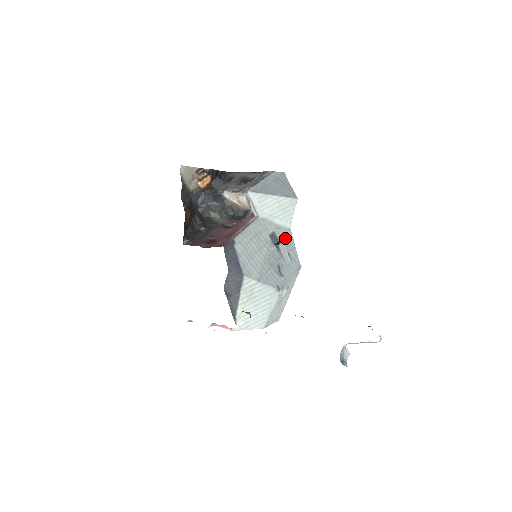
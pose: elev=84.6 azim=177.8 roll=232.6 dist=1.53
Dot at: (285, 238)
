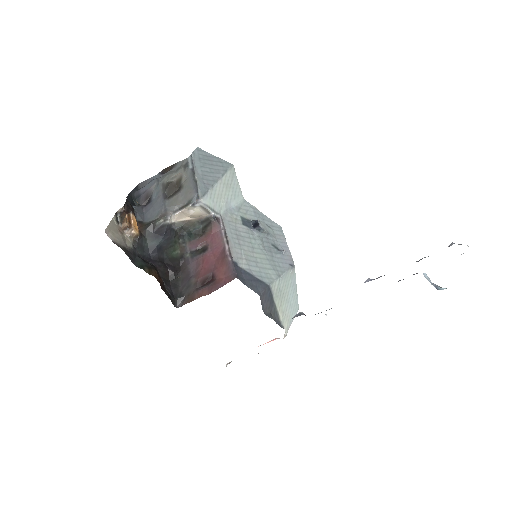
Dot at: (251, 213)
